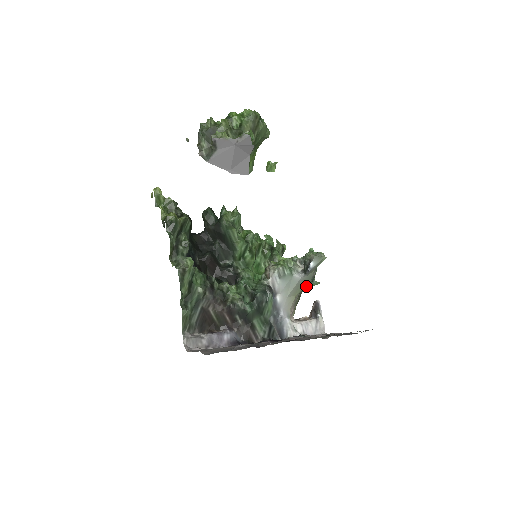
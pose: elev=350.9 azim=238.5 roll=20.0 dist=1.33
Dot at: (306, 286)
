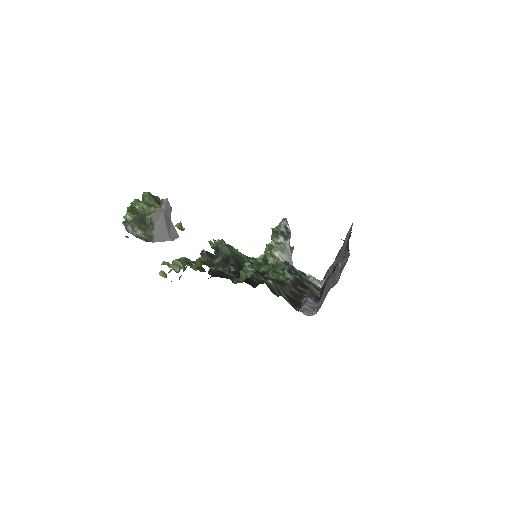
Dot at: (291, 255)
